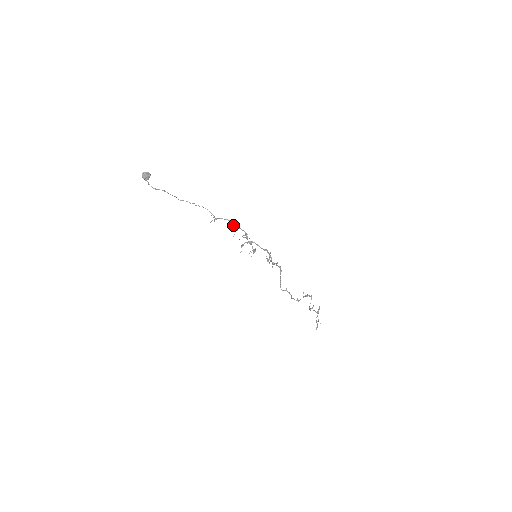
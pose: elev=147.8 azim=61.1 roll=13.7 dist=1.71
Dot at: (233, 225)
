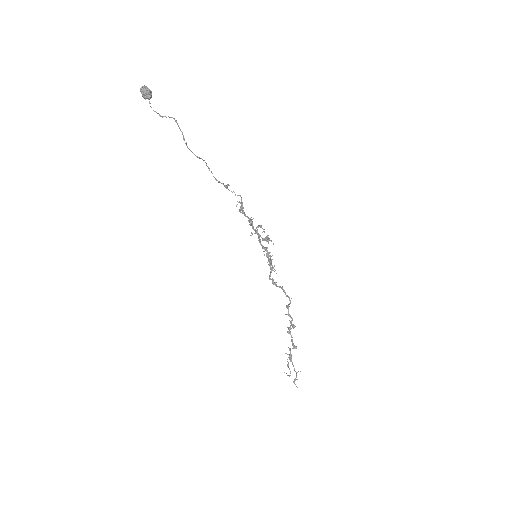
Dot at: (241, 202)
